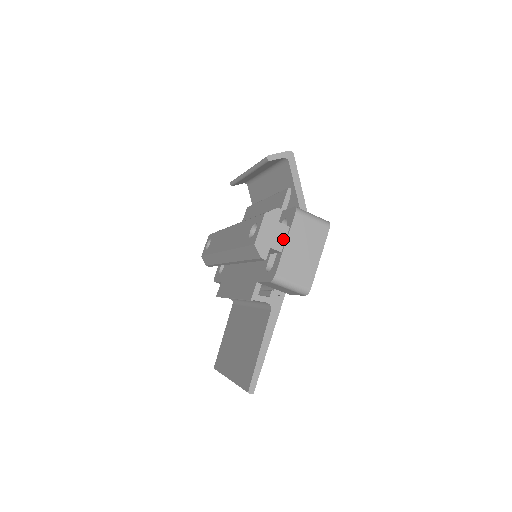
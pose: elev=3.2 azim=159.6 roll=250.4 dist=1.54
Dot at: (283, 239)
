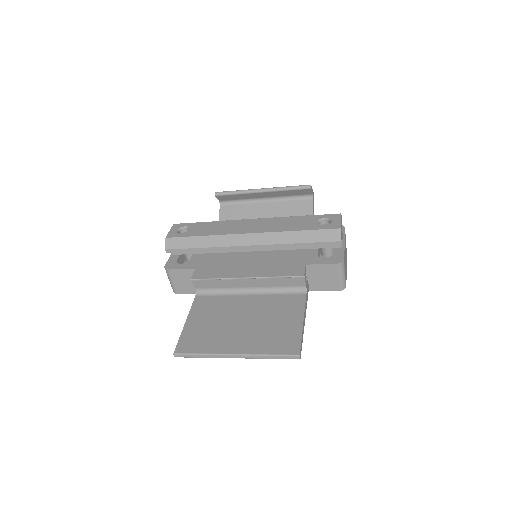
Dot at: (342, 239)
